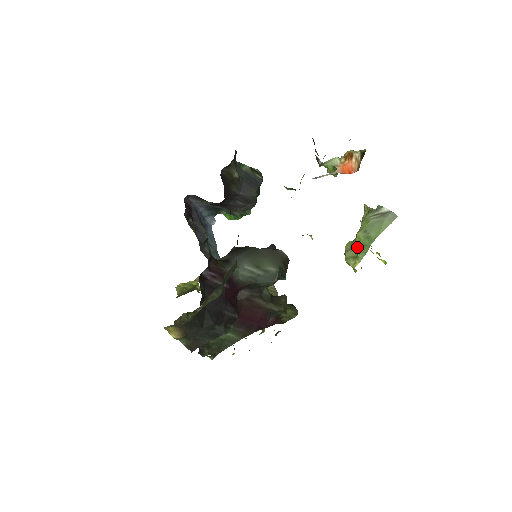
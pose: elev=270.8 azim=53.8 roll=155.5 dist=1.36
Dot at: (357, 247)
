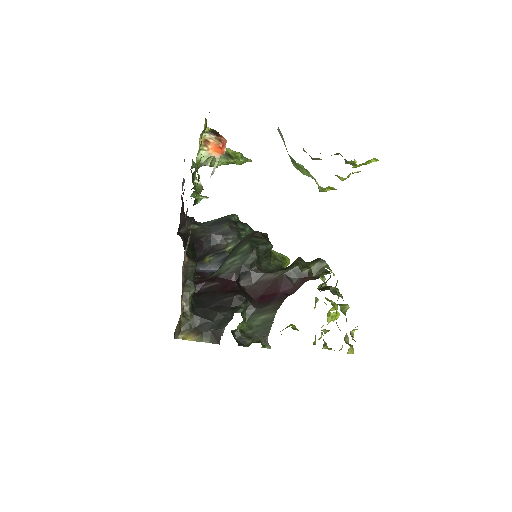
Dot at: occluded
